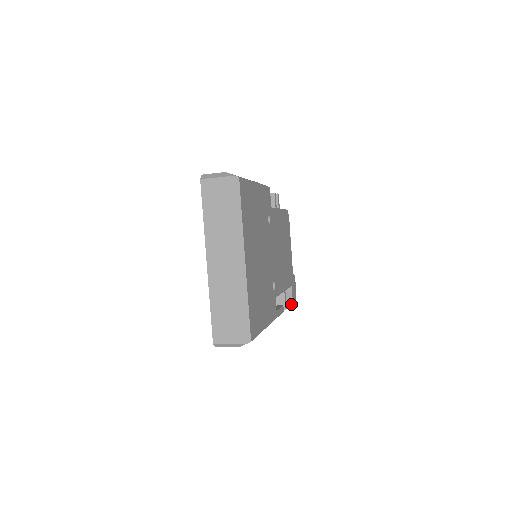
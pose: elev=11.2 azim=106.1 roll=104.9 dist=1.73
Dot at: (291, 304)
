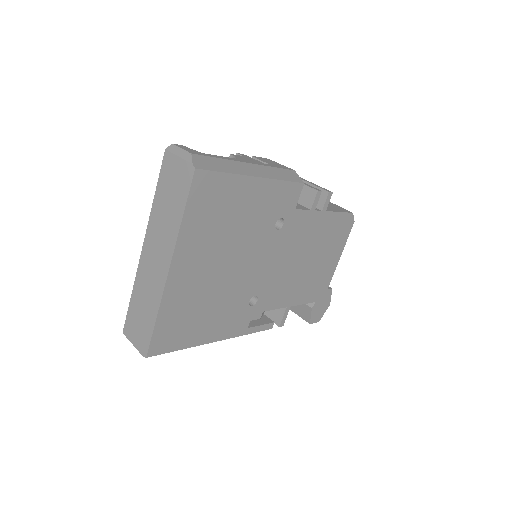
Dot at: (308, 320)
